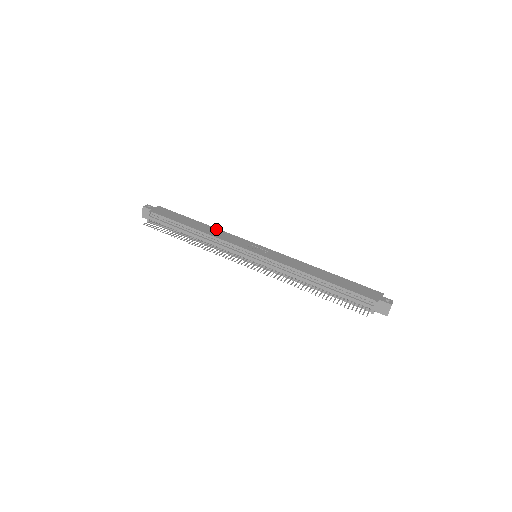
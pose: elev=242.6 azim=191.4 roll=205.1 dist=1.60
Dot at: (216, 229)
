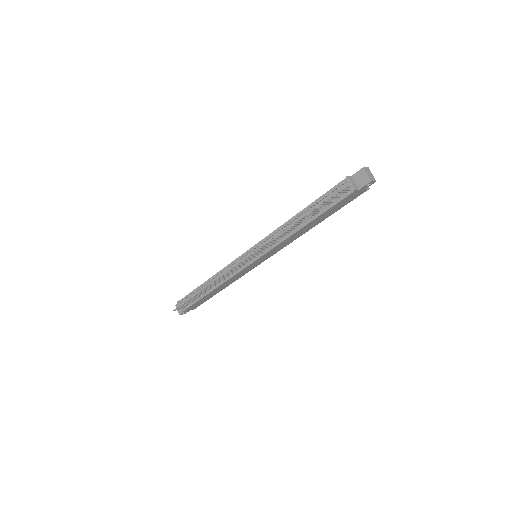
Dot at: occluded
